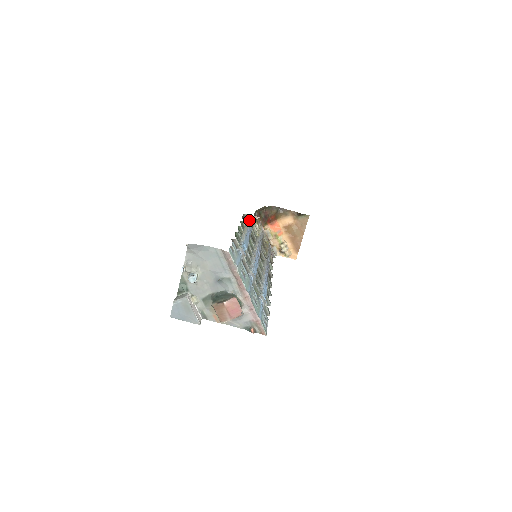
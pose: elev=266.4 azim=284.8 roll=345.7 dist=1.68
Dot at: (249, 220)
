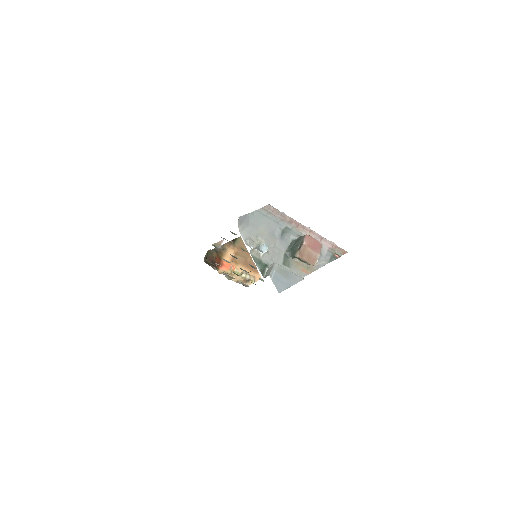
Dot at: occluded
